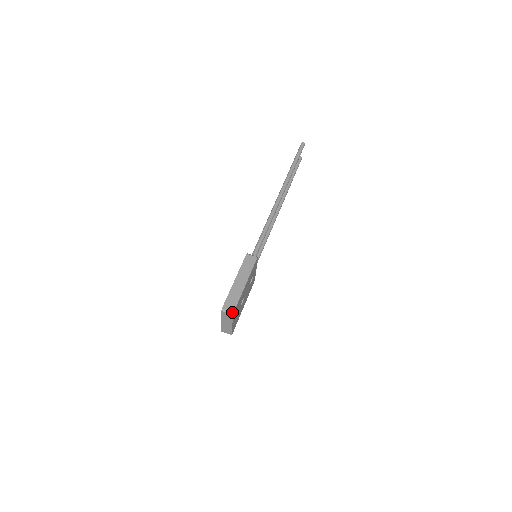
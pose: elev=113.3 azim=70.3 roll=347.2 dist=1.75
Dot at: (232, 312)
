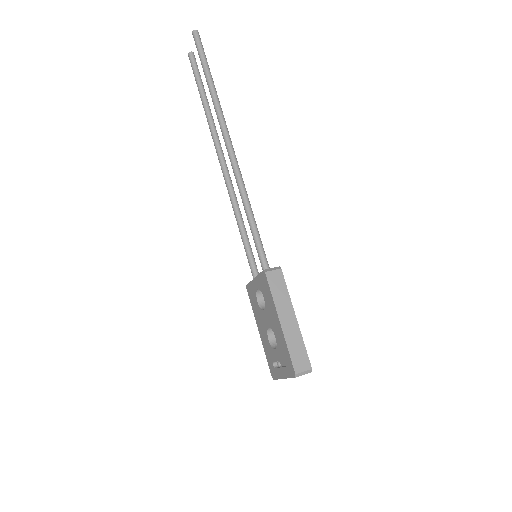
Dot at: (310, 370)
